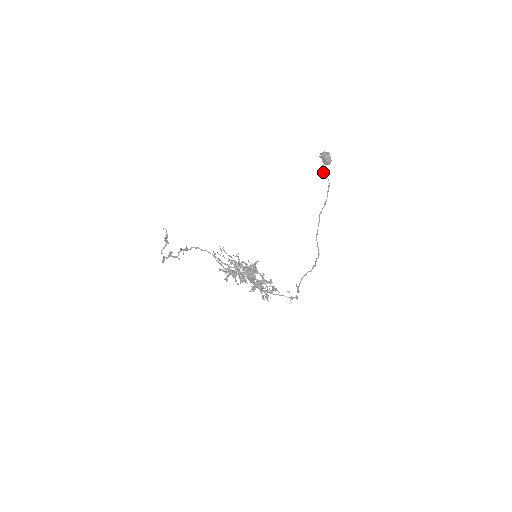
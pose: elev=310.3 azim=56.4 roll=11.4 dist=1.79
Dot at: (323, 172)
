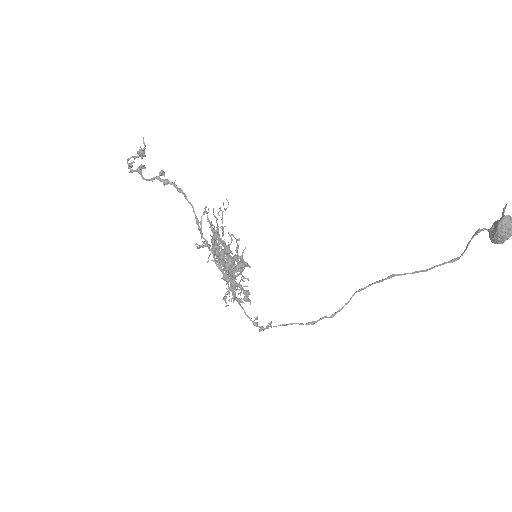
Dot at: (473, 236)
